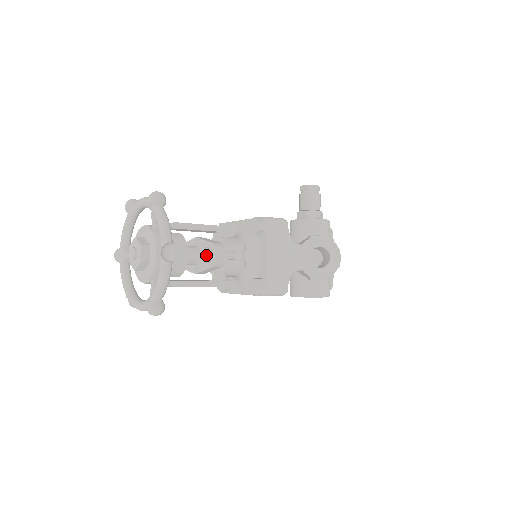
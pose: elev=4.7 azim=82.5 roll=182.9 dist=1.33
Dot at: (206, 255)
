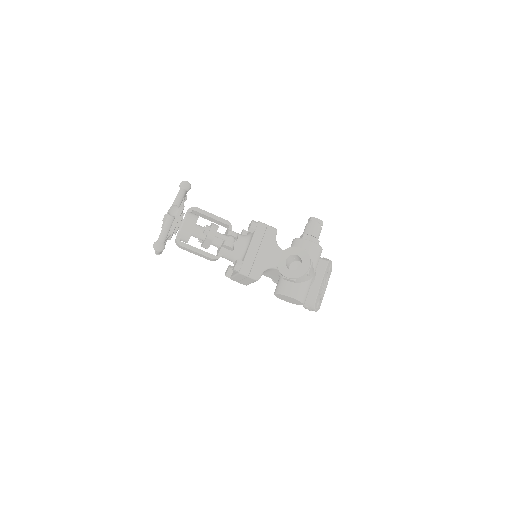
Dot at: (205, 229)
